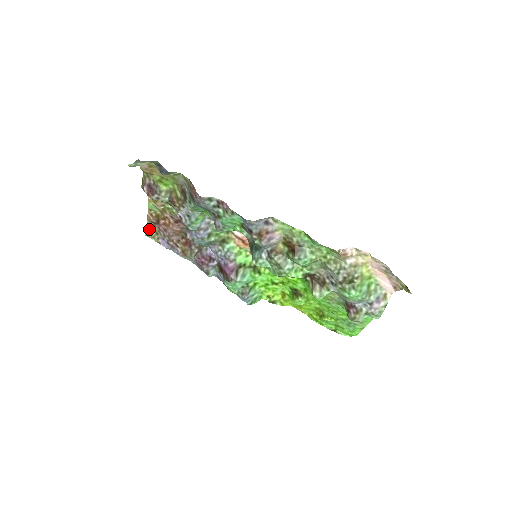
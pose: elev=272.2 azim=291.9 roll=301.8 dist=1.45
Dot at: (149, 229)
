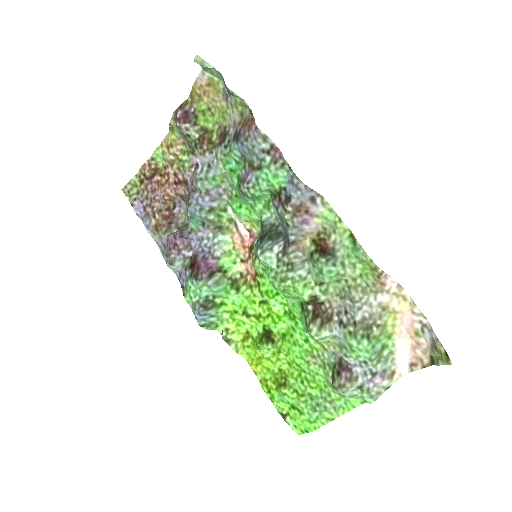
Dot at: (132, 183)
